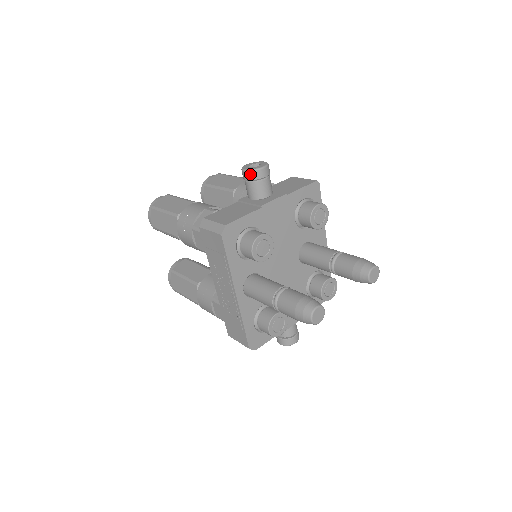
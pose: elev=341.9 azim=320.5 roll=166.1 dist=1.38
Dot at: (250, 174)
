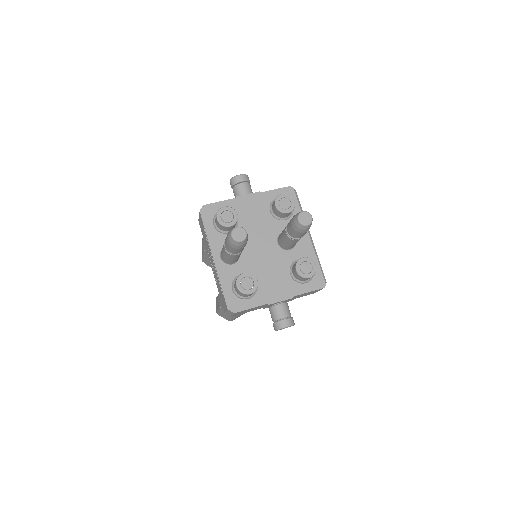
Dot at: (232, 181)
